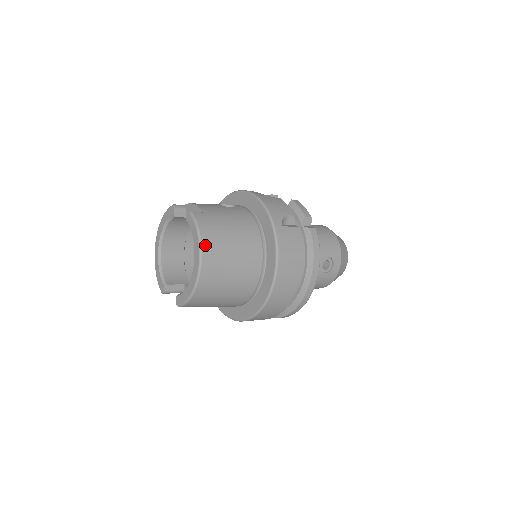
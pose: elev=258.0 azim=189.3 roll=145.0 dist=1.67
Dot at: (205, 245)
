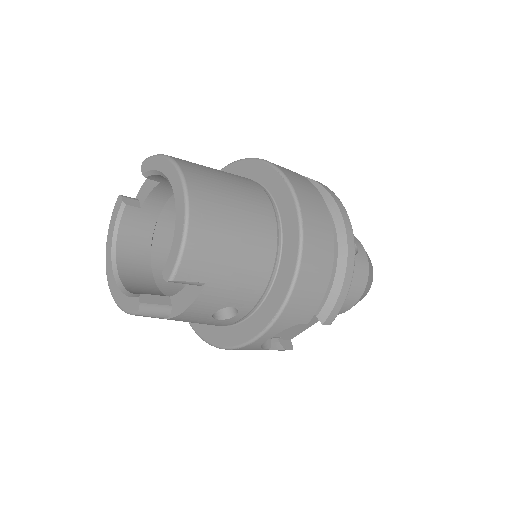
Dot at: (179, 161)
